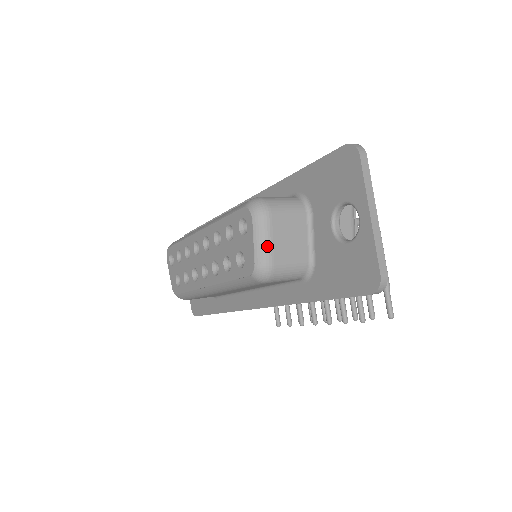
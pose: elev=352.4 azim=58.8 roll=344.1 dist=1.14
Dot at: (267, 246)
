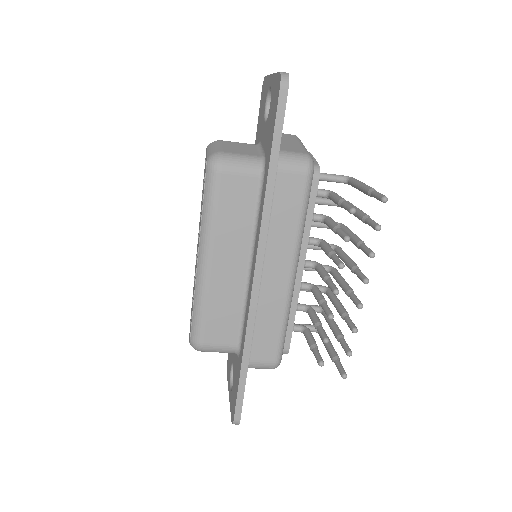
Dot at: (217, 148)
